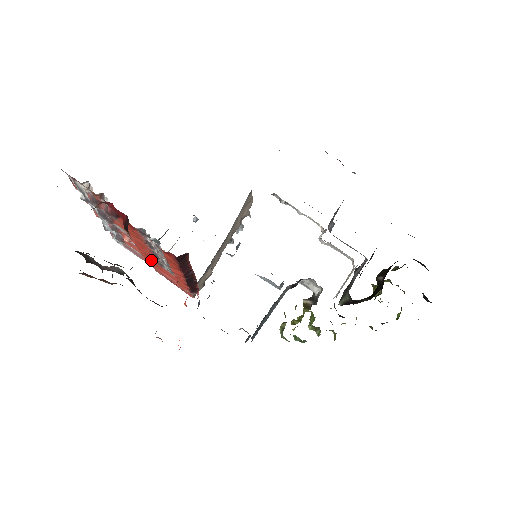
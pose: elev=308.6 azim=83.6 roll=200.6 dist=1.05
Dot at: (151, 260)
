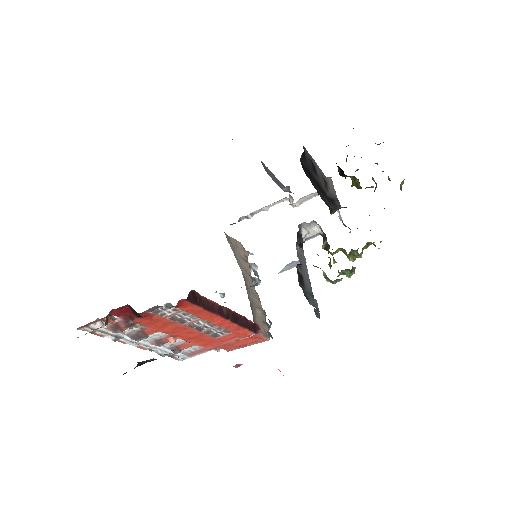
Dot at: (207, 341)
